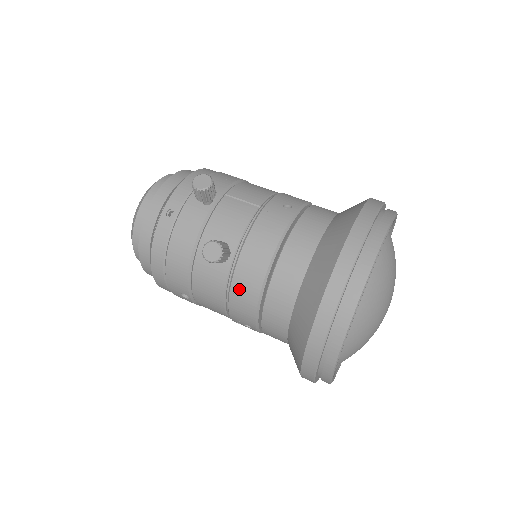
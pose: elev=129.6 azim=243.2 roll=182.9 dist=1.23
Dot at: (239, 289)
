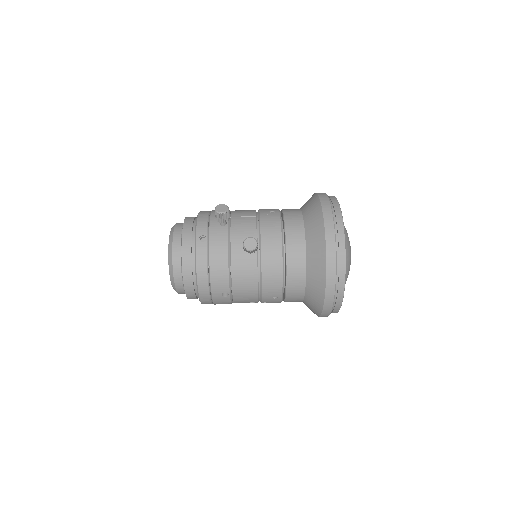
Dot at: (268, 268)
